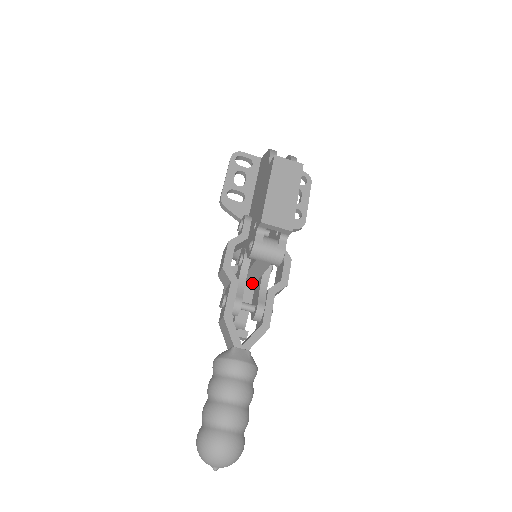
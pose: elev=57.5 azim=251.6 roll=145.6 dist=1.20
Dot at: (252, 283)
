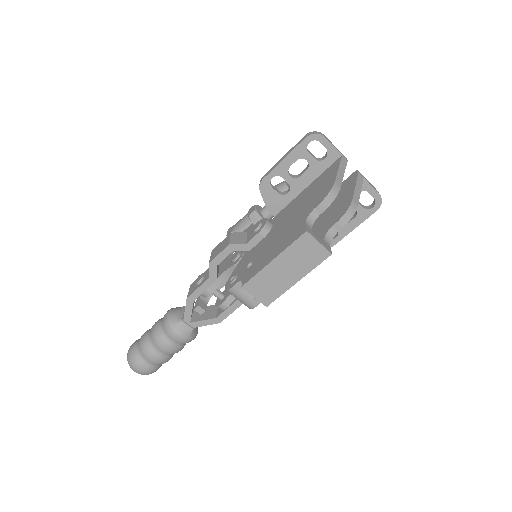
Dot at: occluded
